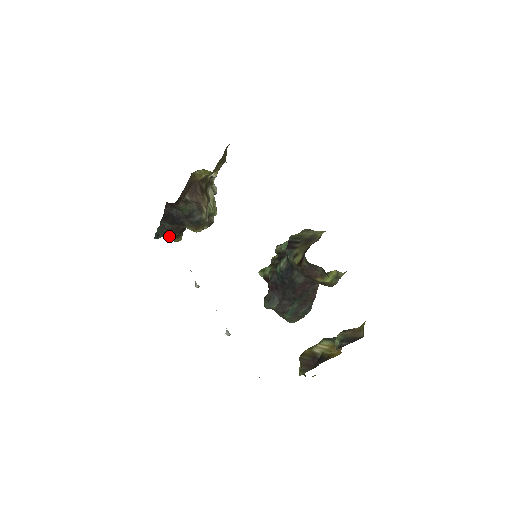
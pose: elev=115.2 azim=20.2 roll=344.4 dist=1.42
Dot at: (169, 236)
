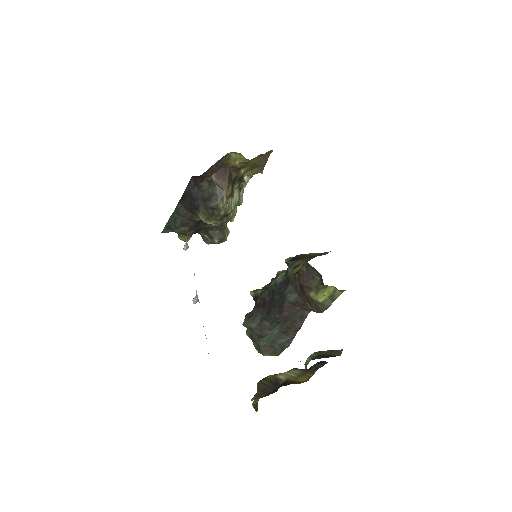
Dot at: (179, 226)
